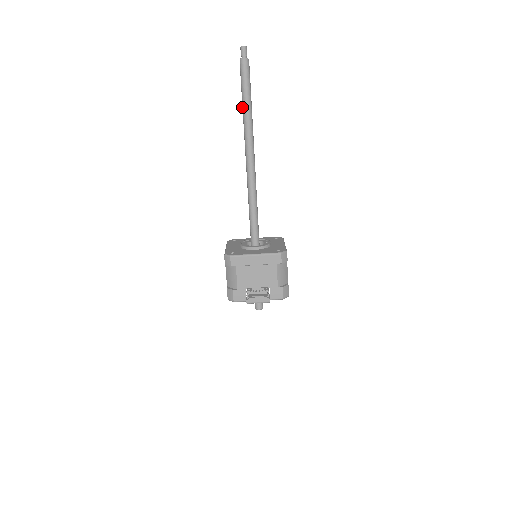
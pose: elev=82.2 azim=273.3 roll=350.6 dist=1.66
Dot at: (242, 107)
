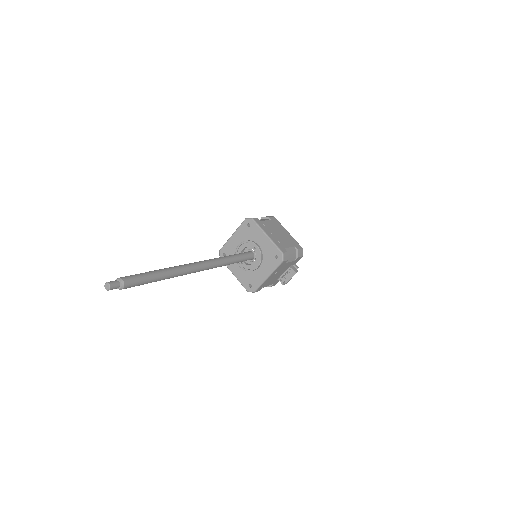
Dot at: occluded
